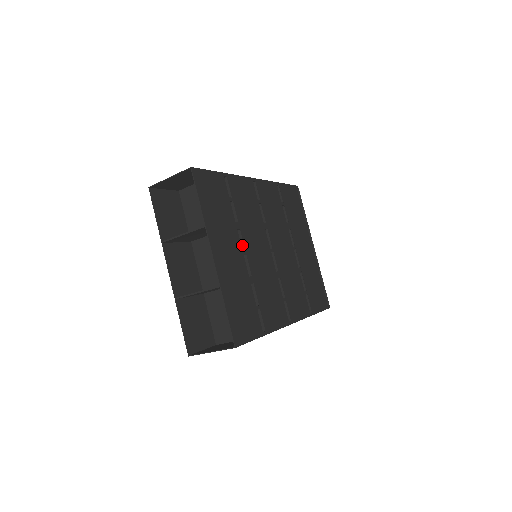
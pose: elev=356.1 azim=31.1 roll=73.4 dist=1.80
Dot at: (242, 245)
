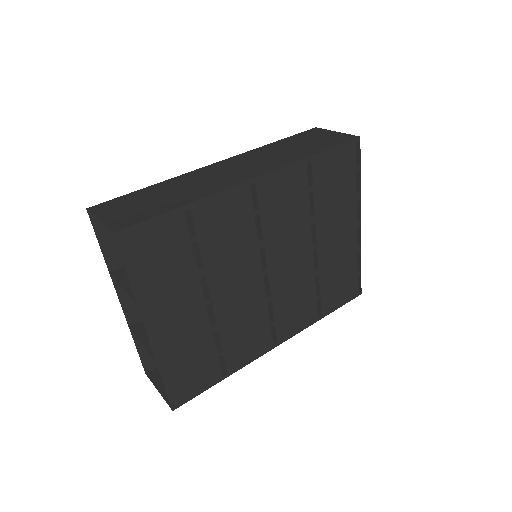
Dot at: (208, 291)
